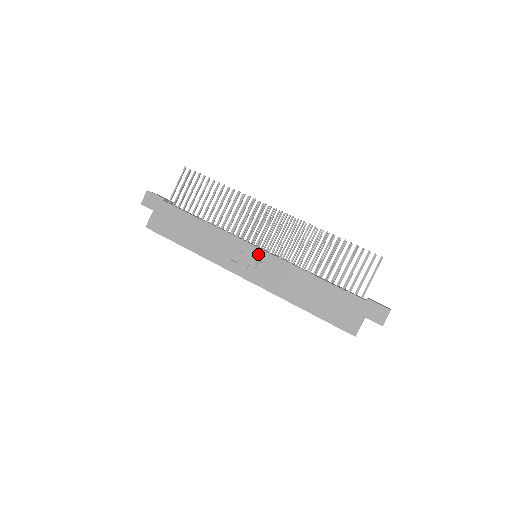
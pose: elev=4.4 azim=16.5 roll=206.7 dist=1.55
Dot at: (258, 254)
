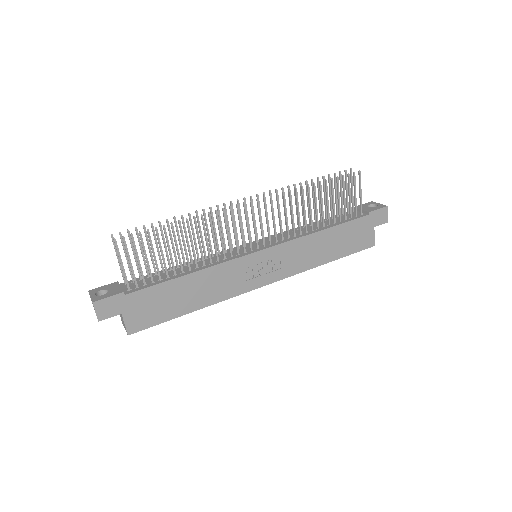
Dot at: (266, 255)
